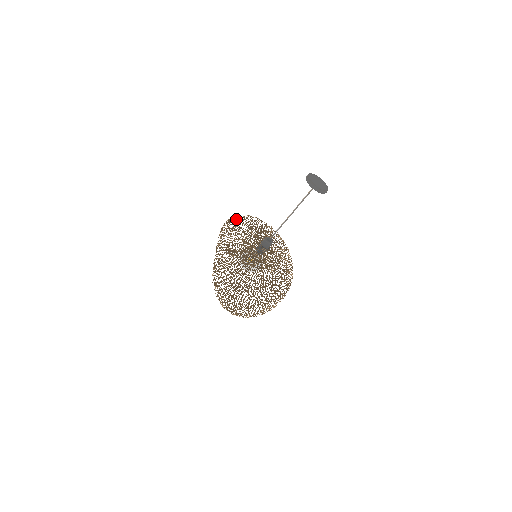
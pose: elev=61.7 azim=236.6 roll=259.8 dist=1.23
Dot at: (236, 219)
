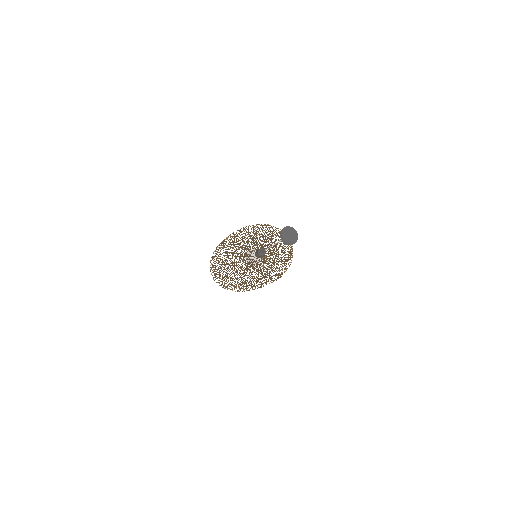
Dot at: (275, 227)
